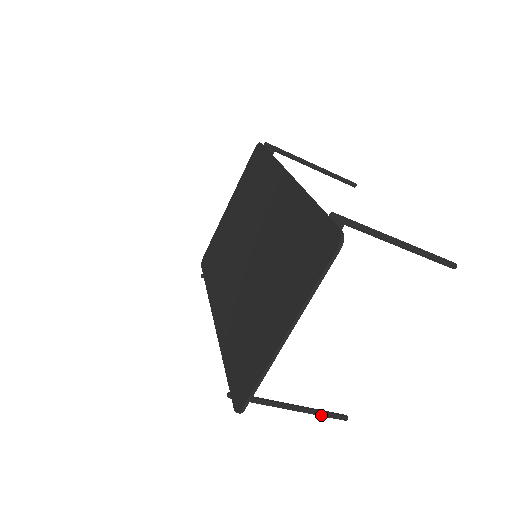
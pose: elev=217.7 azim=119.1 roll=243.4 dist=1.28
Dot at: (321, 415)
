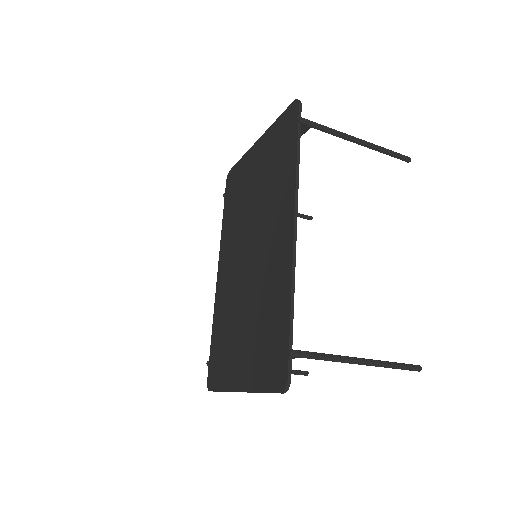
Dot at: occluded
